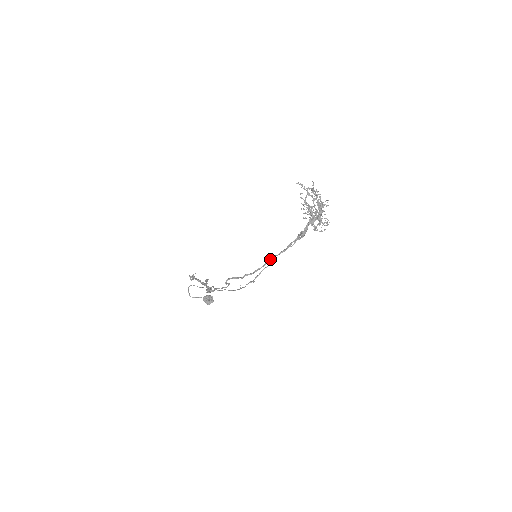
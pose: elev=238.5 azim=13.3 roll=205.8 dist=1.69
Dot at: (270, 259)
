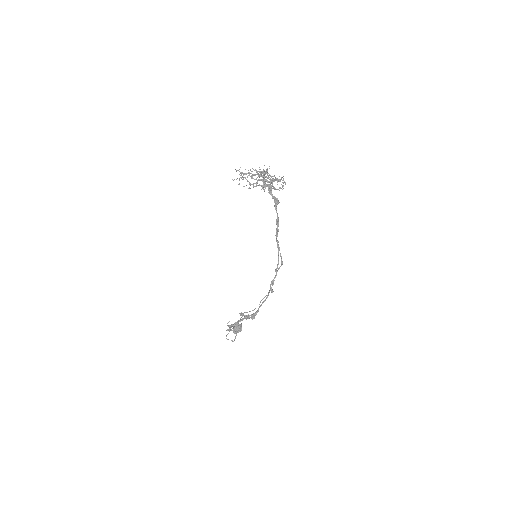
Dot at: (277, 242)
